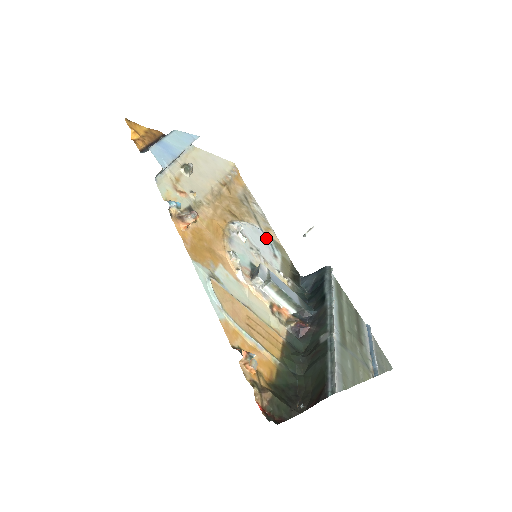
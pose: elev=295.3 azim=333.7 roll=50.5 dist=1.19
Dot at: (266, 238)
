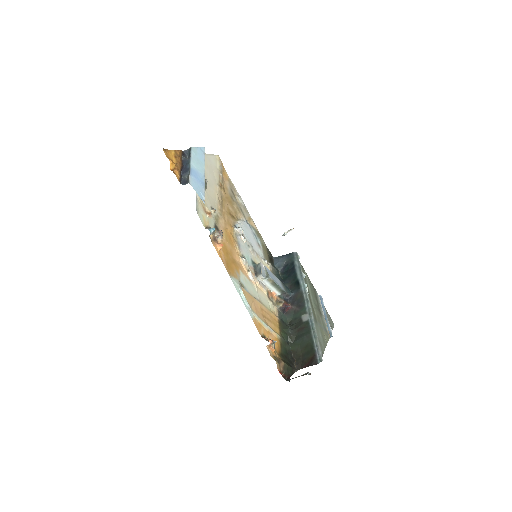
Dot at: (251, 230)
